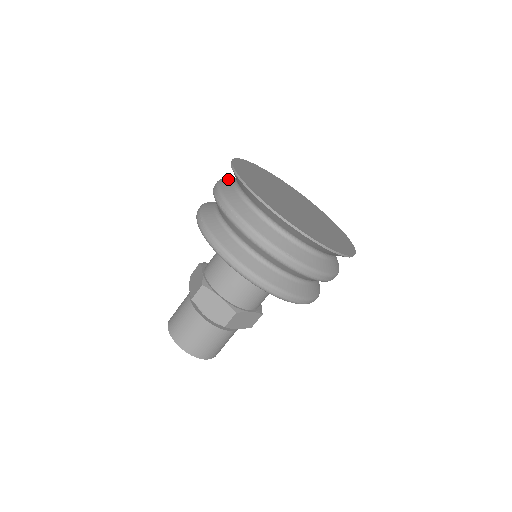
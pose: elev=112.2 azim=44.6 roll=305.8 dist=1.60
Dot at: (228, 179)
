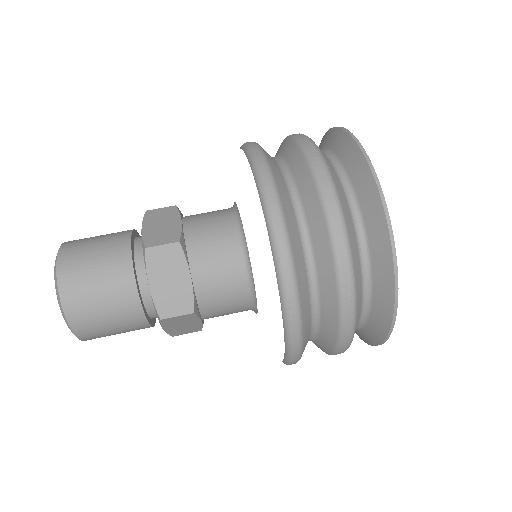
Dot at: occluded
